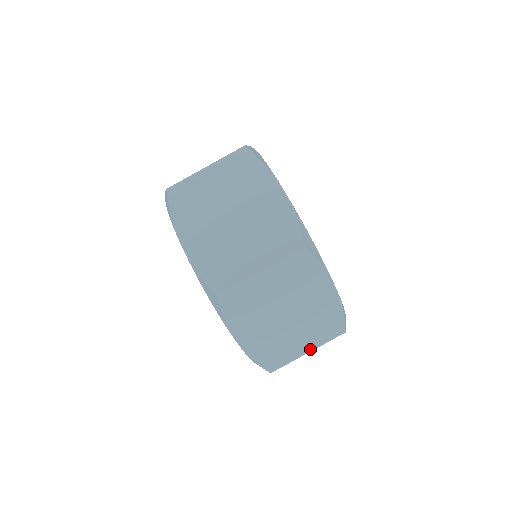
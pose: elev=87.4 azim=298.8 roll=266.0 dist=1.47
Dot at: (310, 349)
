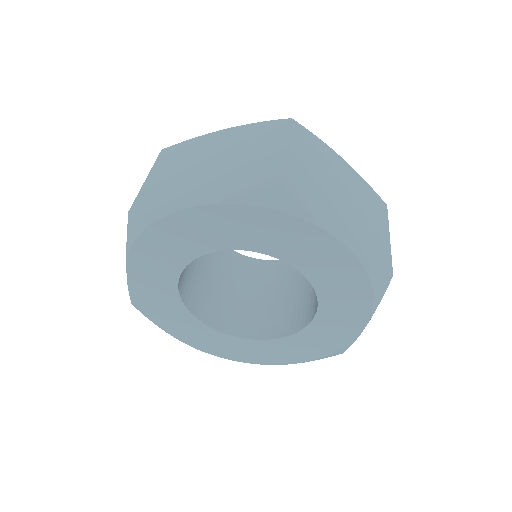
Dot at: (387, 233)
